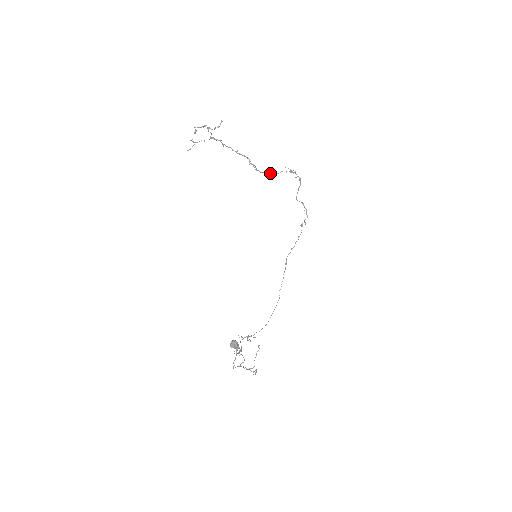
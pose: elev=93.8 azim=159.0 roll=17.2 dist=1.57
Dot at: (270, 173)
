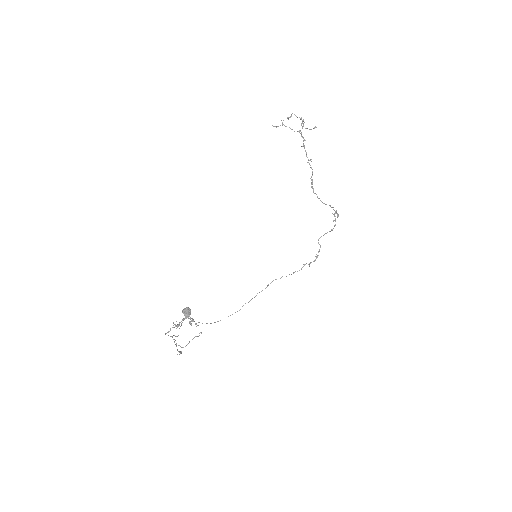
Dot at: occluded
